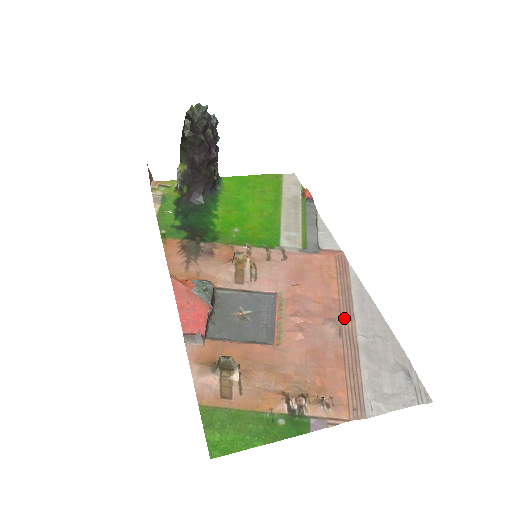
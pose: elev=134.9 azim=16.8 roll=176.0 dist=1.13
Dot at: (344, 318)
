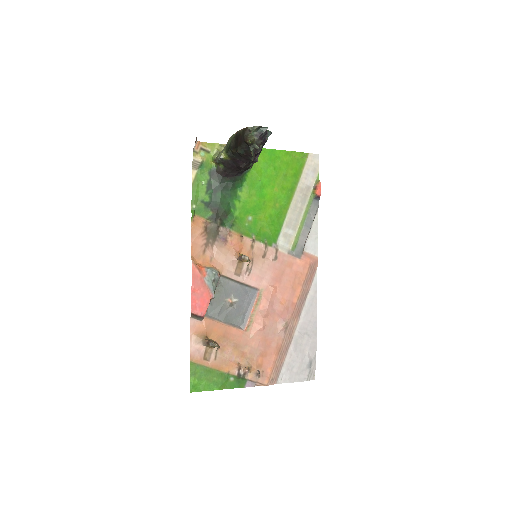
Dot at: (293, 318)
